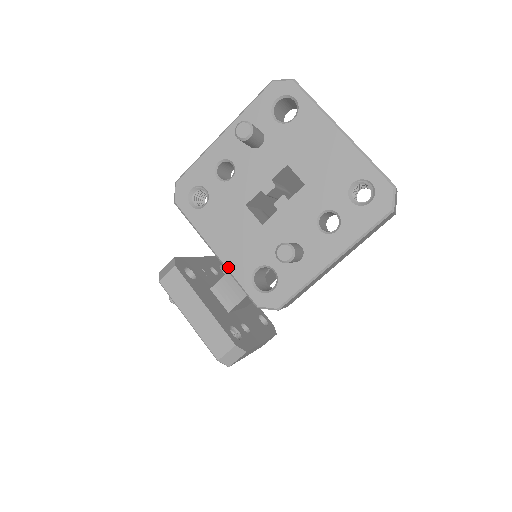
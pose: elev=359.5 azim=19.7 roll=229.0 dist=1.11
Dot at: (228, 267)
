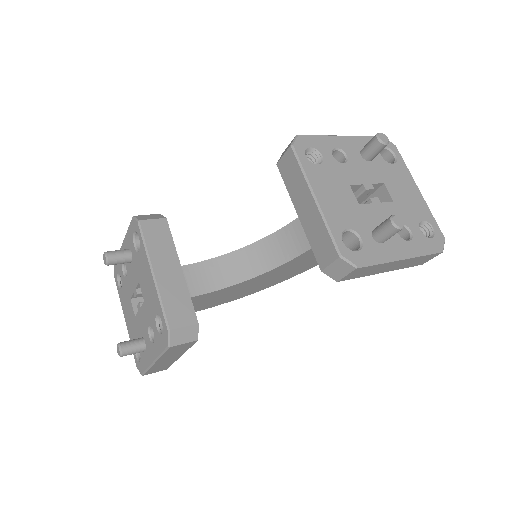
Dot at: (325, 214)
